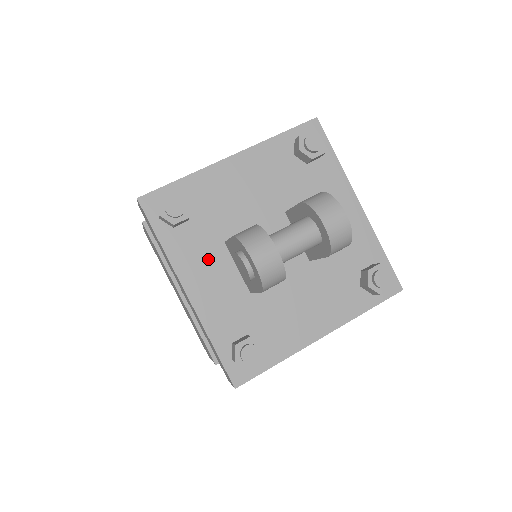
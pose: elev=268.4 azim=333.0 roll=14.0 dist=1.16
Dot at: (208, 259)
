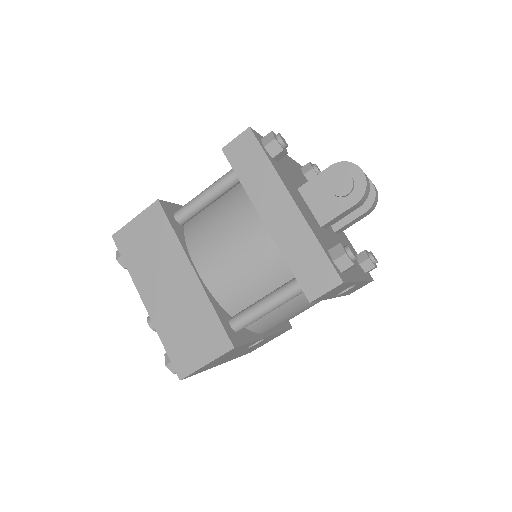
Dot at: (295, 191)
